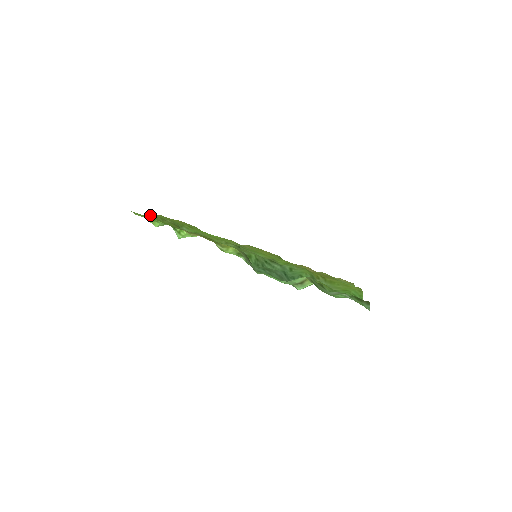
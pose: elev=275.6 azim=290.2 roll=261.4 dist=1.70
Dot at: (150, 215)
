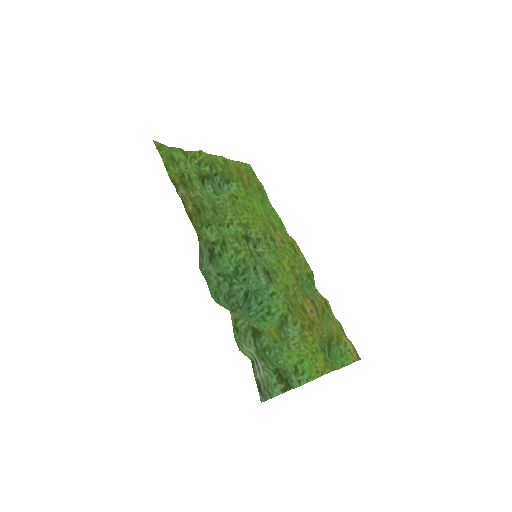
Dot at: (198, 153)
